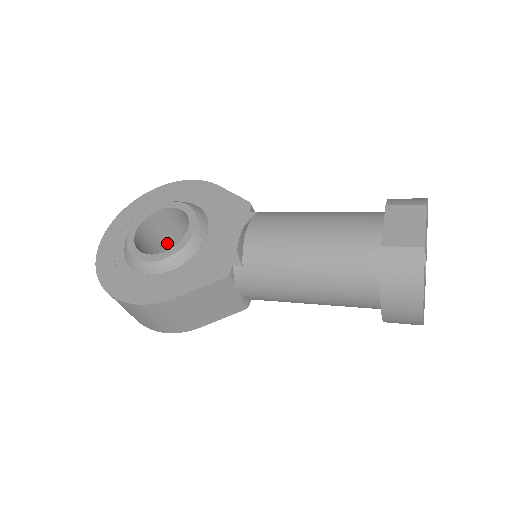
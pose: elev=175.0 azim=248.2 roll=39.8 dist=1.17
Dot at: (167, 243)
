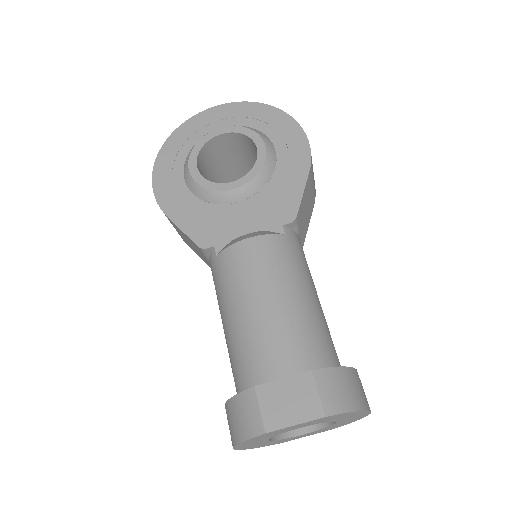
Dot at: (249, 162)
